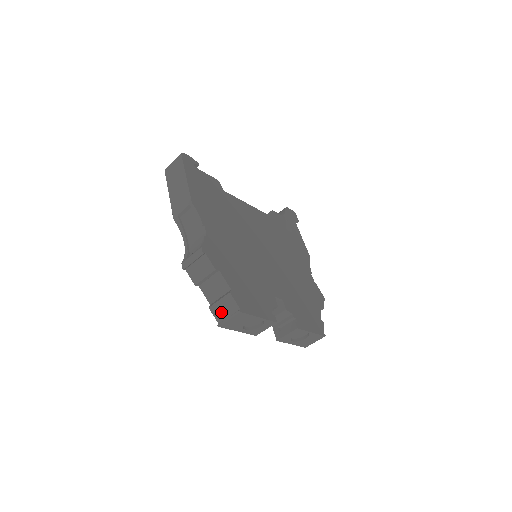
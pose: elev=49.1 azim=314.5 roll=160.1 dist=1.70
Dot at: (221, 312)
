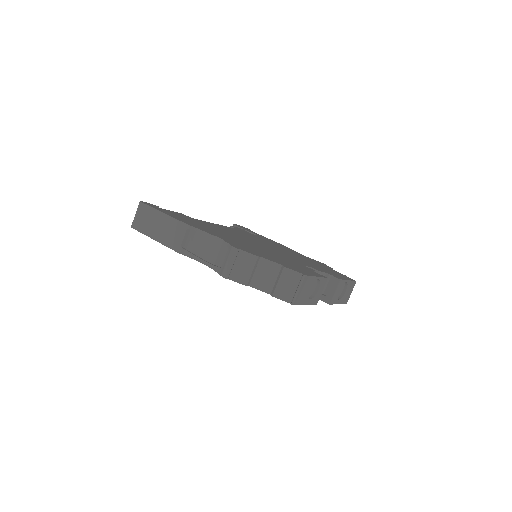
Dot at: (286, 291)
